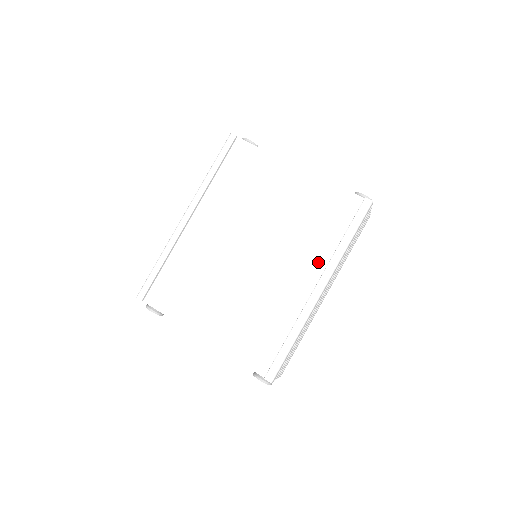
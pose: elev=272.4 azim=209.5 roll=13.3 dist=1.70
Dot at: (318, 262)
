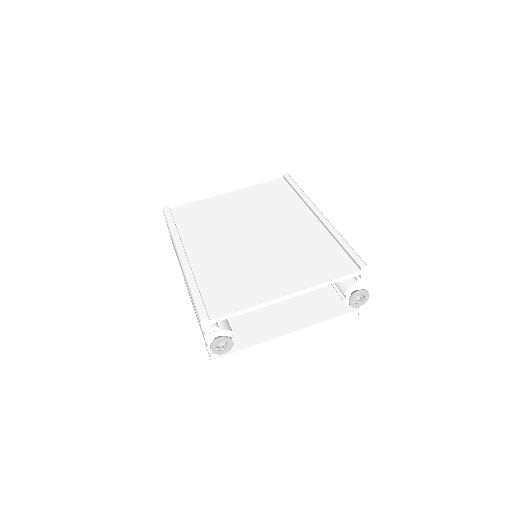
Dot at: (300, 209)
